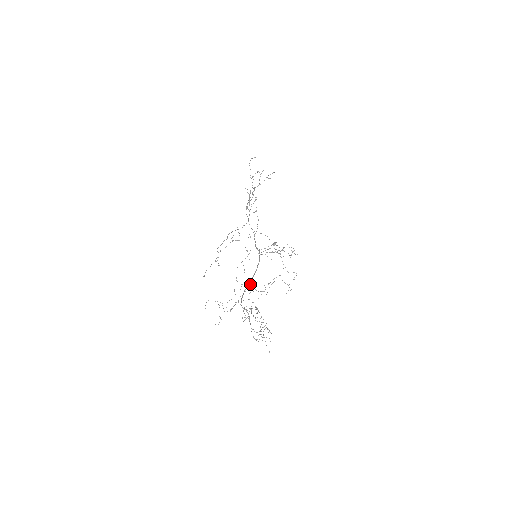
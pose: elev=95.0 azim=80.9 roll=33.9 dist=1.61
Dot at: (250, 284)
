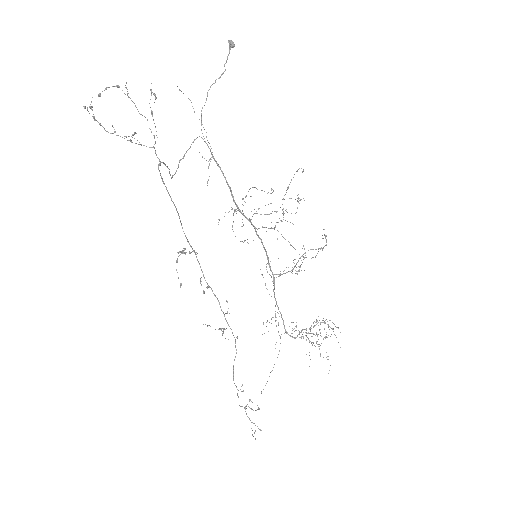
Dot at: (274, 280)
